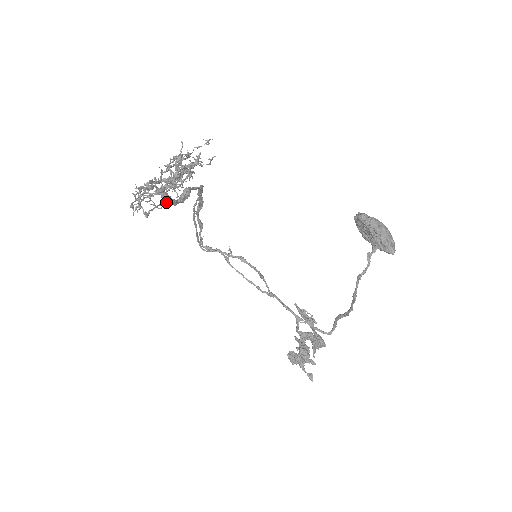
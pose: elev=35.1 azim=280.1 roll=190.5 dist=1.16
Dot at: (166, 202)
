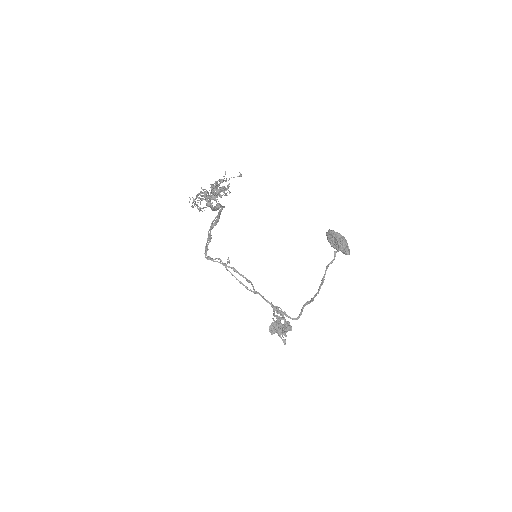
Dot at: (210, 206)
